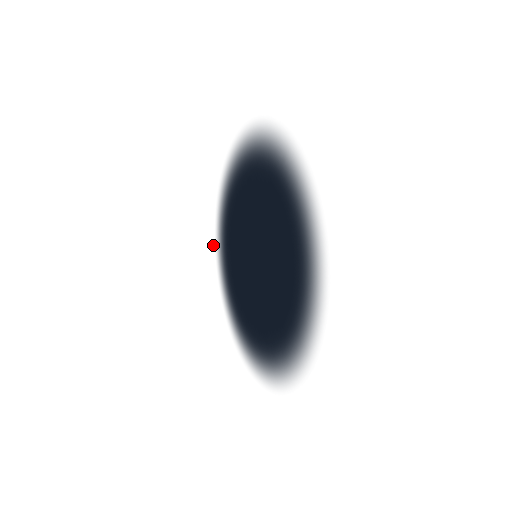
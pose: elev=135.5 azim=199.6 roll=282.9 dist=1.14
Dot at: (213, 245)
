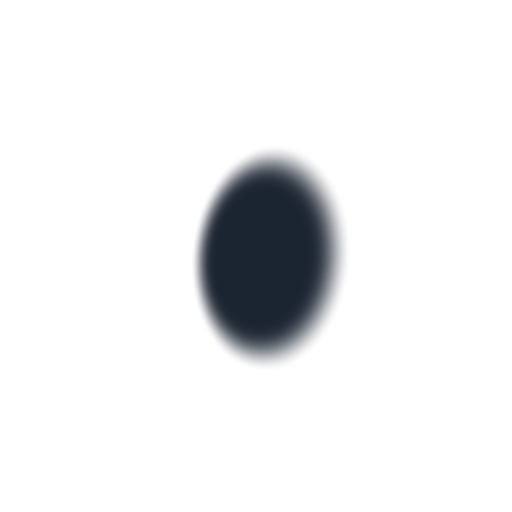
Dot at: (198, 211)
